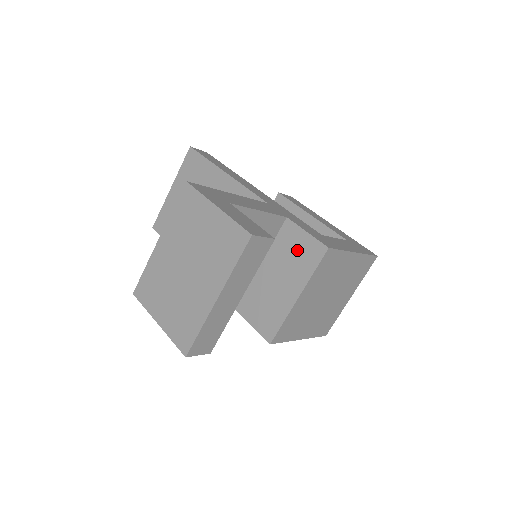
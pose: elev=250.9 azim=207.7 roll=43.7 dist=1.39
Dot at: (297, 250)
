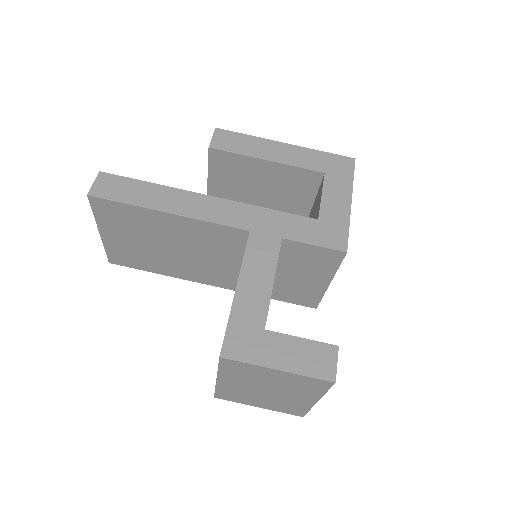
Dot at: (310, 258)
